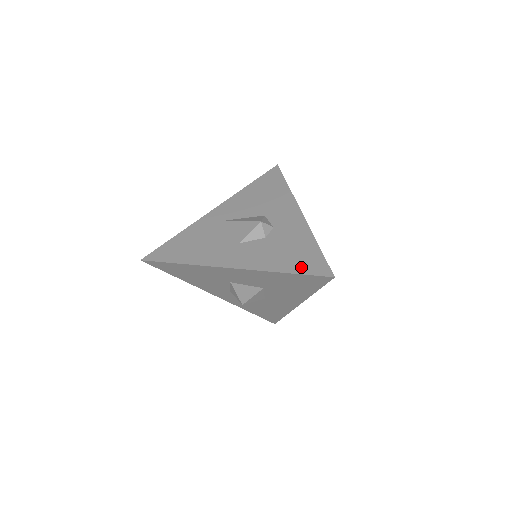
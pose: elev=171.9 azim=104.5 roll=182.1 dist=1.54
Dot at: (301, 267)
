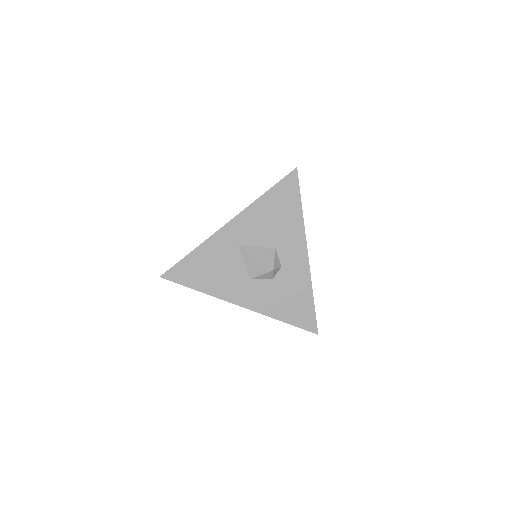
Dot at: (297, 320)
